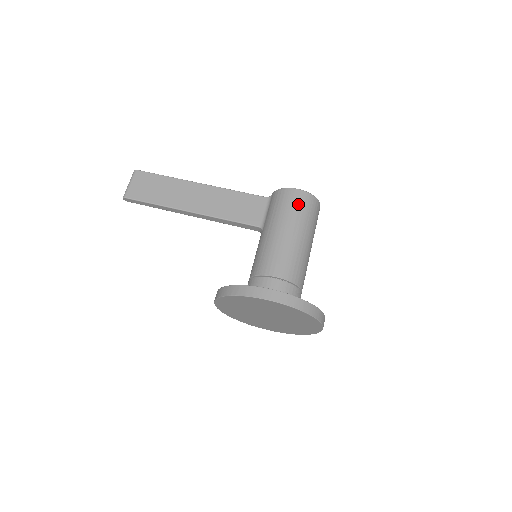
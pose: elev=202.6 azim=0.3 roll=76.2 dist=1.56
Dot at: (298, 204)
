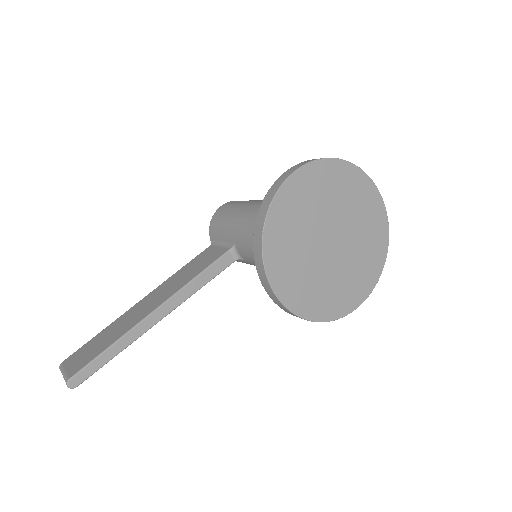
Dot at: (234, 203)
